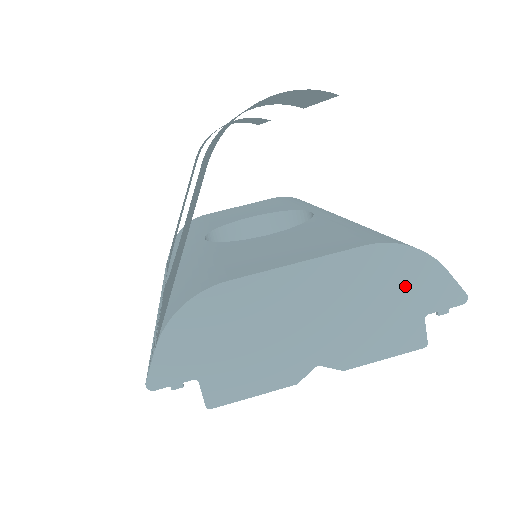
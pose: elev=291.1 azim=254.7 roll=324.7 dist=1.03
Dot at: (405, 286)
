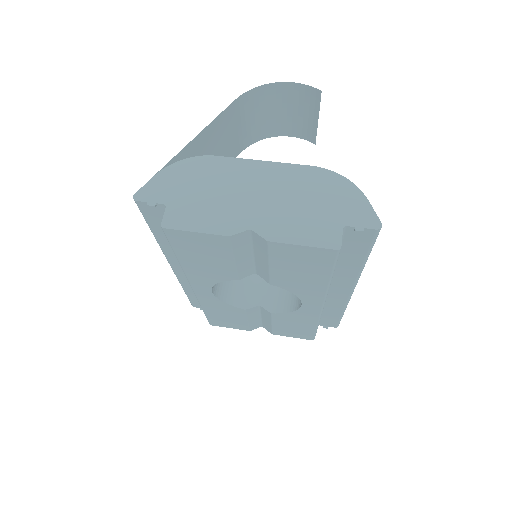
Dot at: (334, 200)
